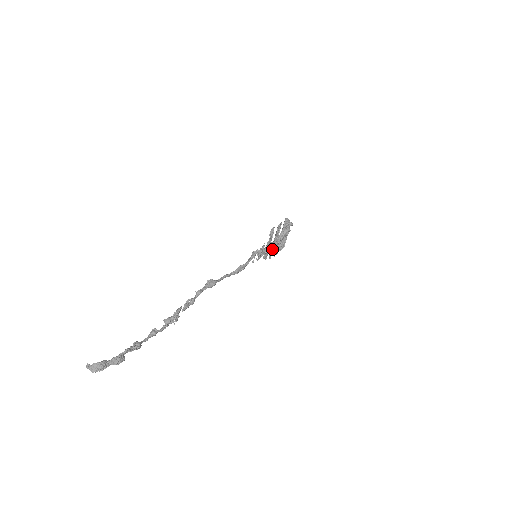
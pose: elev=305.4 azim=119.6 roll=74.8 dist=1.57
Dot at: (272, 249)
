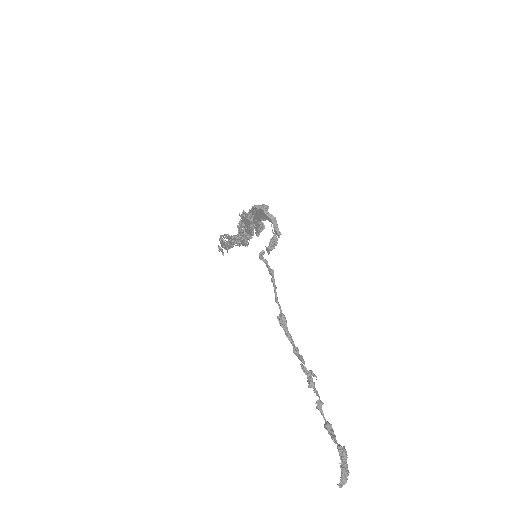
Dot at: (252, 235)
